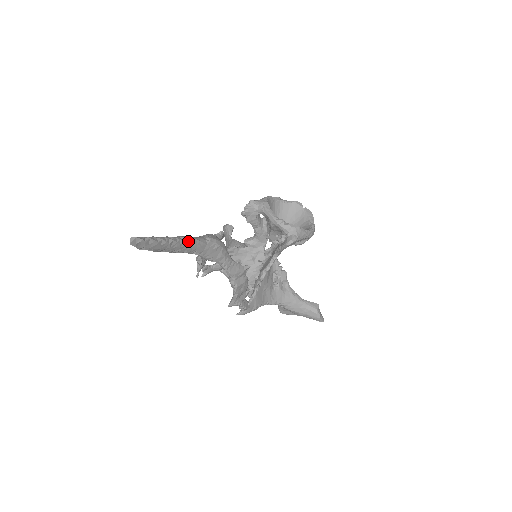
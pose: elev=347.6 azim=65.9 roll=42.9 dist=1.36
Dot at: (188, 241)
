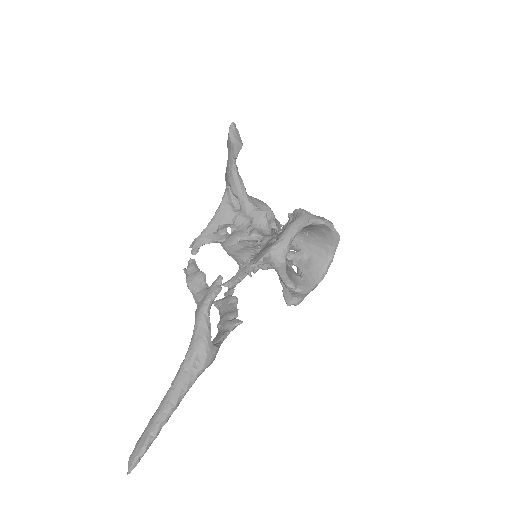
Dot at: occluded
